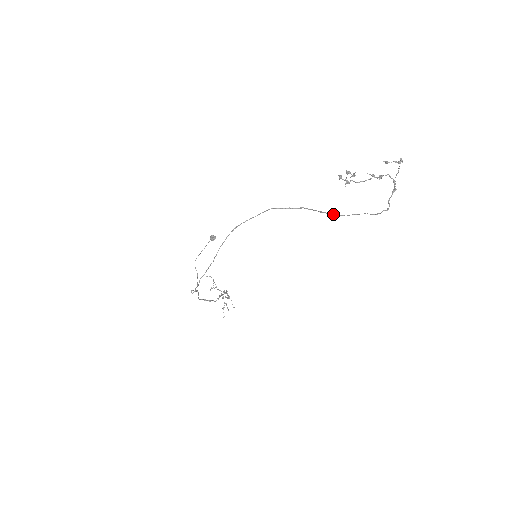
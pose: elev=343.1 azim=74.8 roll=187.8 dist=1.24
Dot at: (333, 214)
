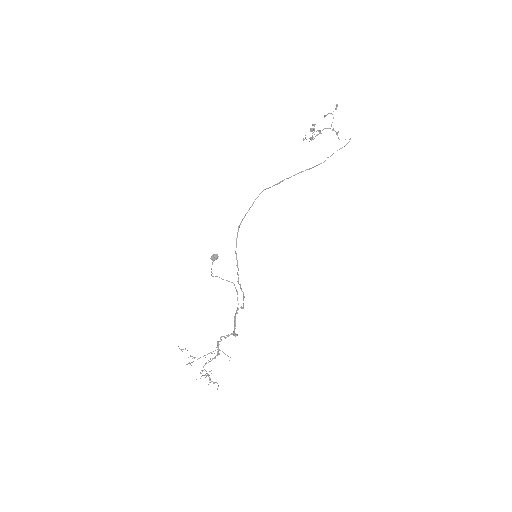
Dot at: (313, 167)
